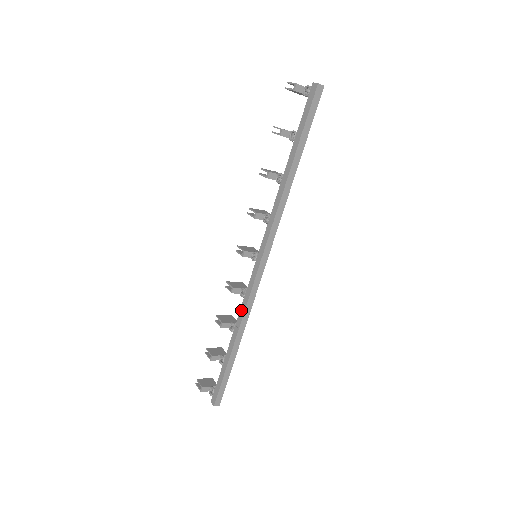
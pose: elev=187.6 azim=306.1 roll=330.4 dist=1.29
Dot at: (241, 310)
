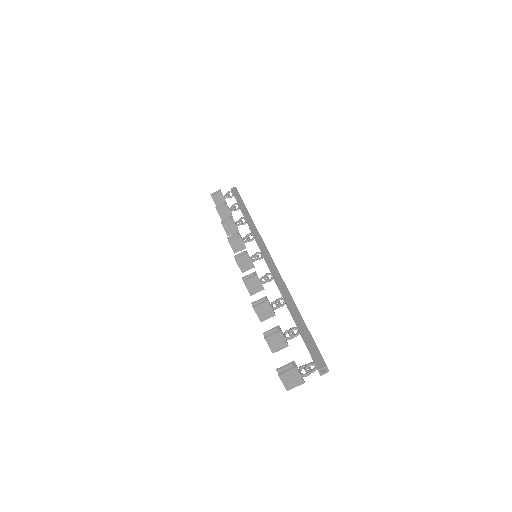
Dot at: (277, 280)
